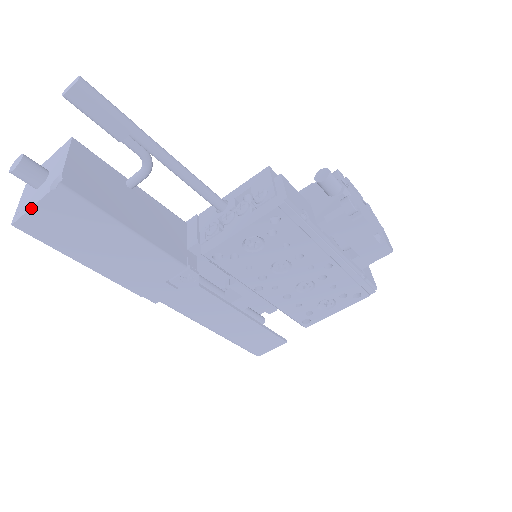
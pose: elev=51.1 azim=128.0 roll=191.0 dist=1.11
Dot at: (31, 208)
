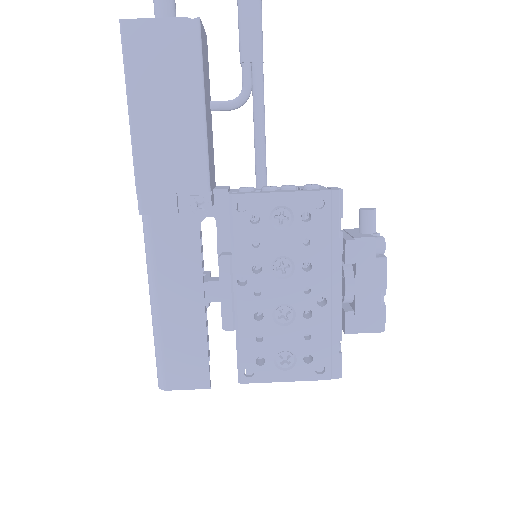
Dot at: (154, 18)
